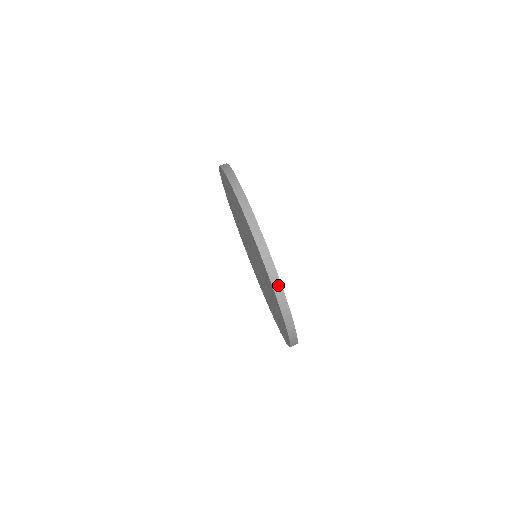
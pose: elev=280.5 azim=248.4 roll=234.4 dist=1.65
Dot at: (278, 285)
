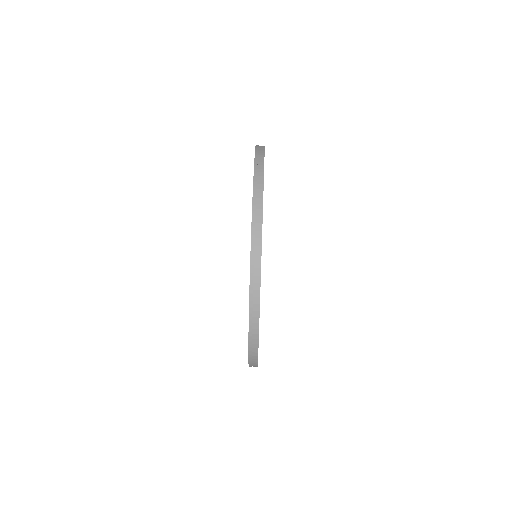
Dot at: (256, 293)
